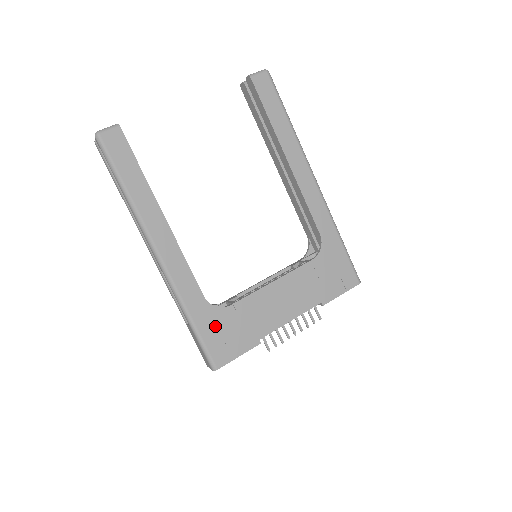
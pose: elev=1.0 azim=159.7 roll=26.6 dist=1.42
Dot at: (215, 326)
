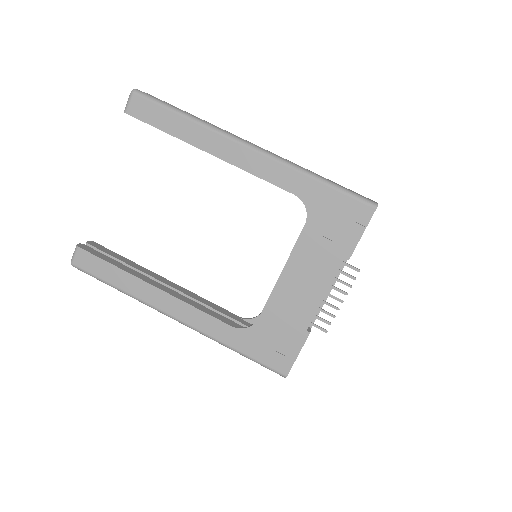
Dot at: (258, 343)
